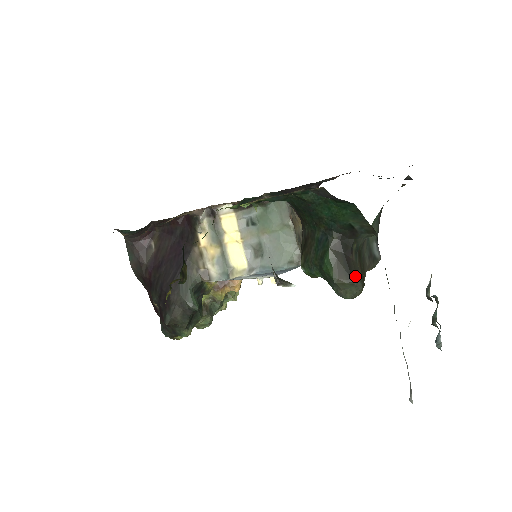
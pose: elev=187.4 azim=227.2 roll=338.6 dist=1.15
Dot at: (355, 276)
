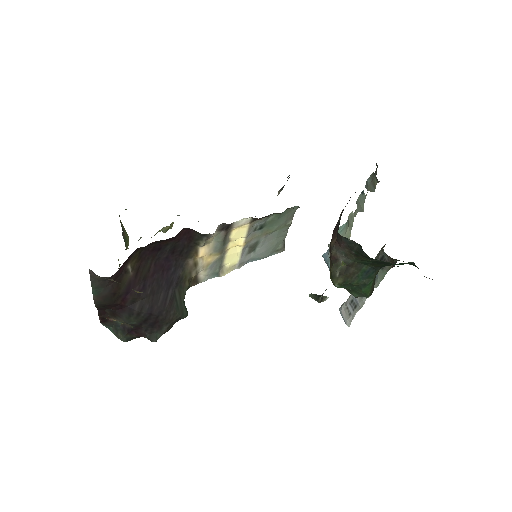
Dot at: occluded
